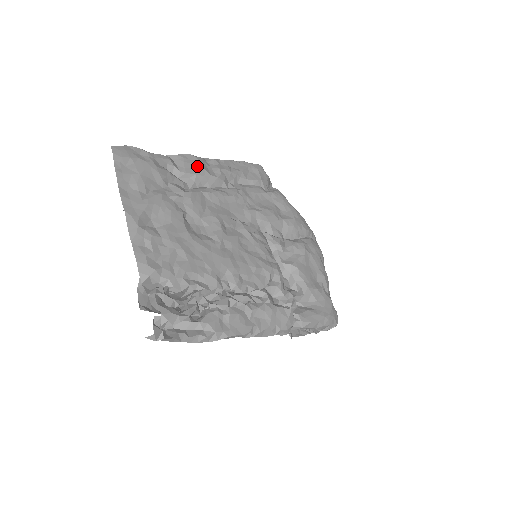
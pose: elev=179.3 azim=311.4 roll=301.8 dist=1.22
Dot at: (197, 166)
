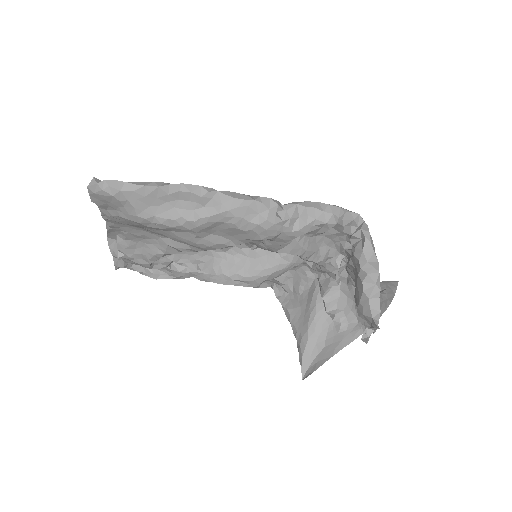
Dot at: occluded
